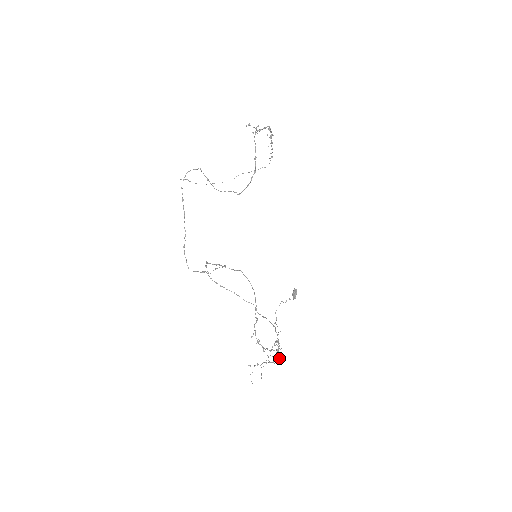
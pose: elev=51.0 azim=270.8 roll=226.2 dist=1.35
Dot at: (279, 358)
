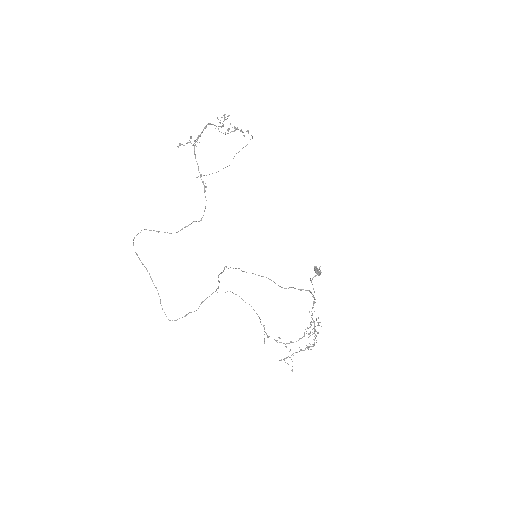
Dot at: occluded
